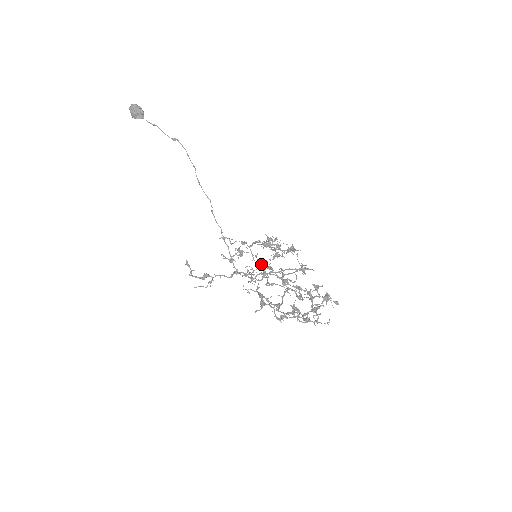
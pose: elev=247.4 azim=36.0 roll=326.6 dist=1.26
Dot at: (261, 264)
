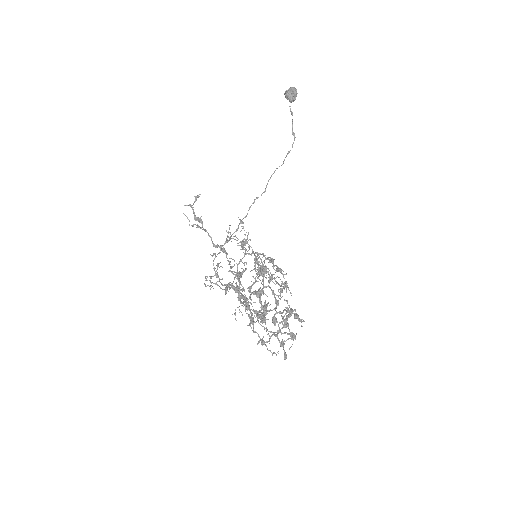
Dot at: occluded
